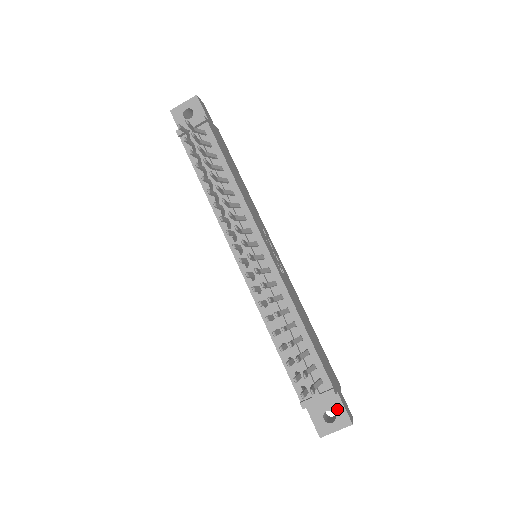
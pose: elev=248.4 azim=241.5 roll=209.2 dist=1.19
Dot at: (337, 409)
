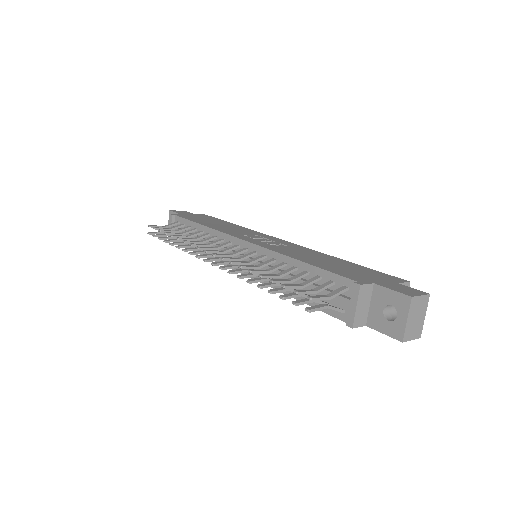
Dot at: (388, 299)
